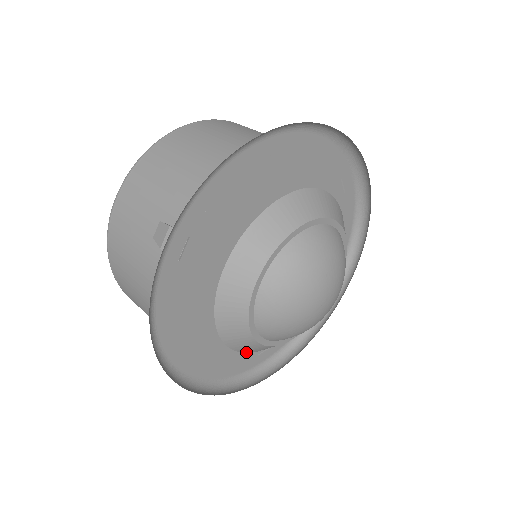
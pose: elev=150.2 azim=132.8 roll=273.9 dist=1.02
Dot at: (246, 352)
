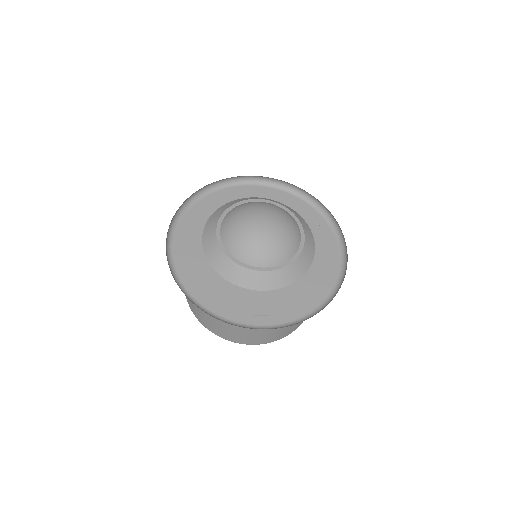
Dot at: (228, 280)
